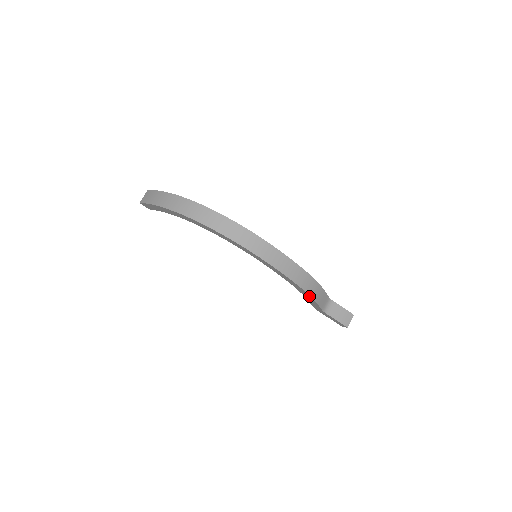
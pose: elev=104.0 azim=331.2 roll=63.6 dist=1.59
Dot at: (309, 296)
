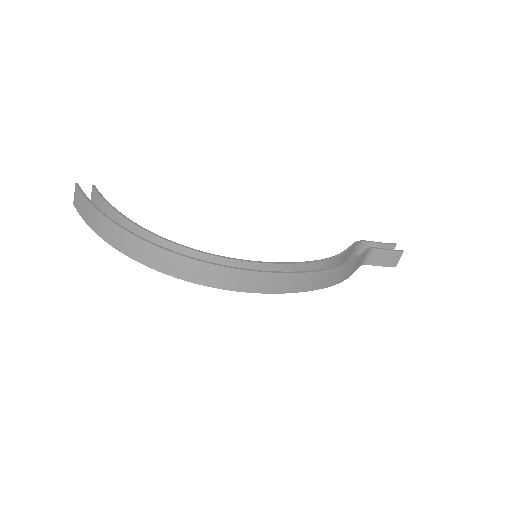
Dot at: occluded
